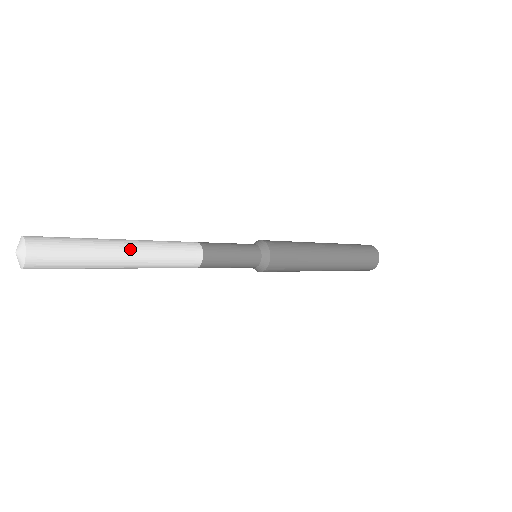
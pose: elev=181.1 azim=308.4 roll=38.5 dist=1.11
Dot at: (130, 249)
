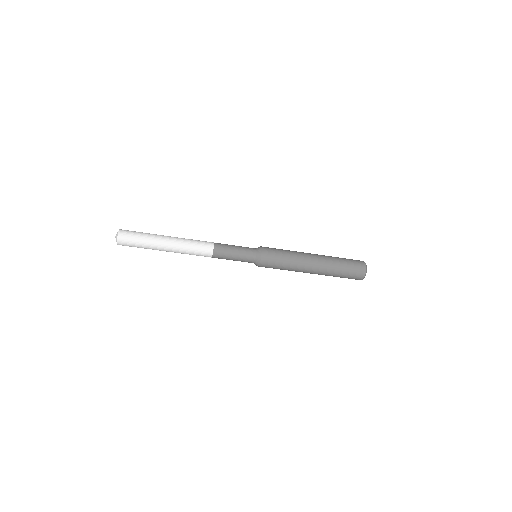
Dot at: (169, 244)
